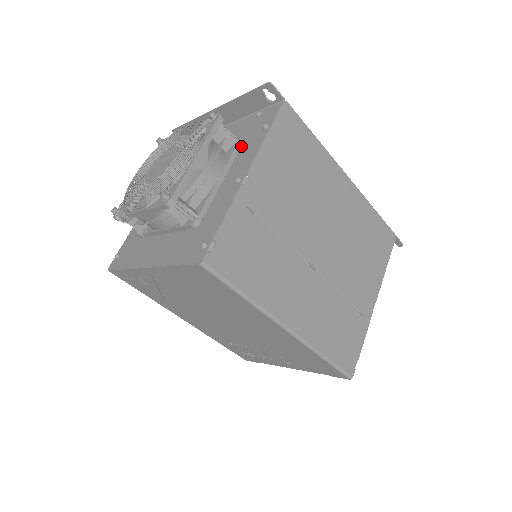
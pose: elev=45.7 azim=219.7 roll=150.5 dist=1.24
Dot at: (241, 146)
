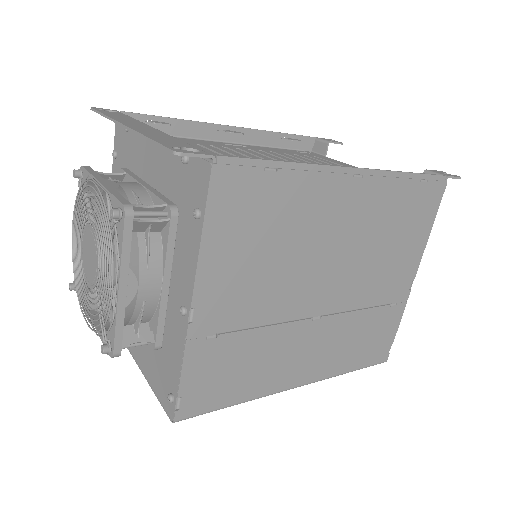
Dot at: (176, 225)
